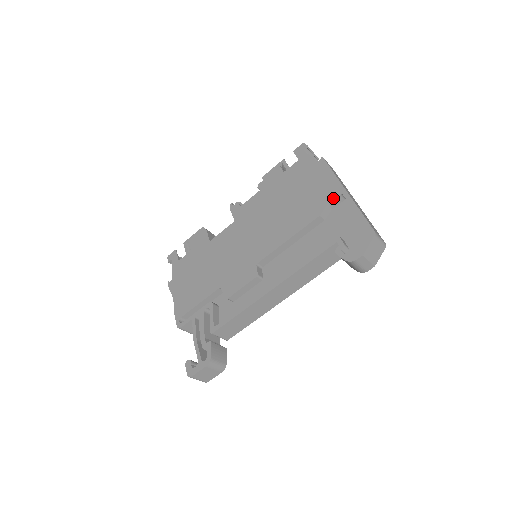
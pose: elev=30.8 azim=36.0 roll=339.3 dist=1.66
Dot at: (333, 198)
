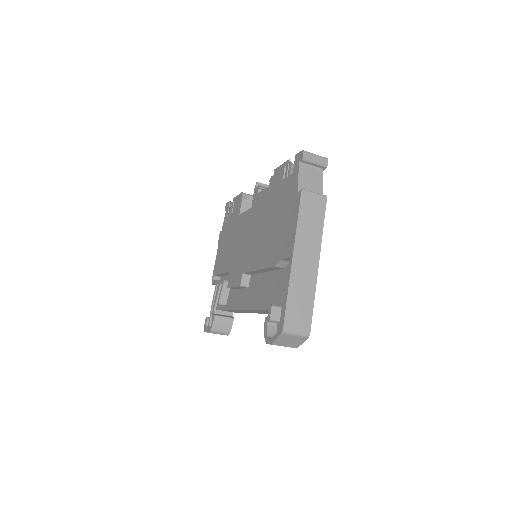
Dot at: (285, 256)
